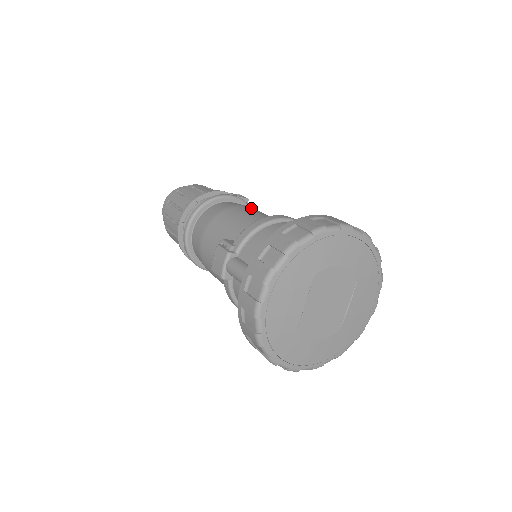
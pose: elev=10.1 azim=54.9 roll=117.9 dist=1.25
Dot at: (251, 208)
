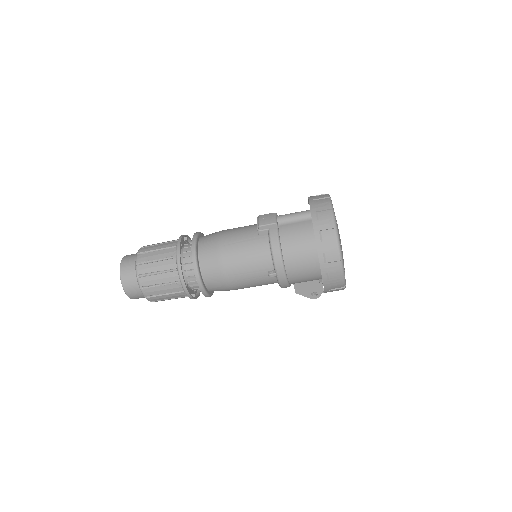
Dot at: occluded
